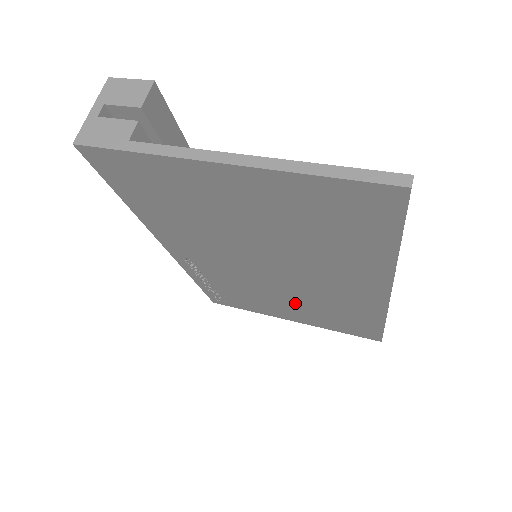
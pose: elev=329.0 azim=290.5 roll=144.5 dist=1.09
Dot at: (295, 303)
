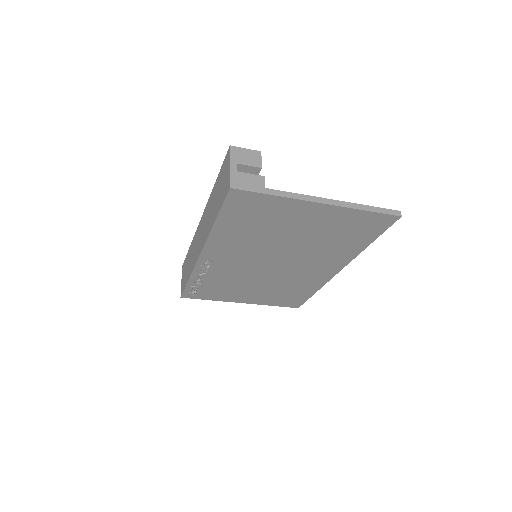
Dot at: (263, 287)
